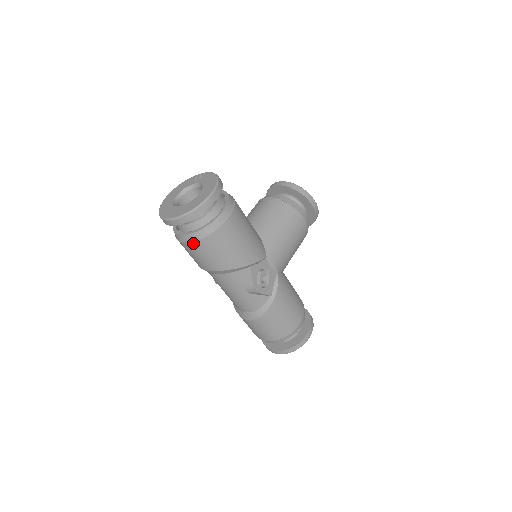
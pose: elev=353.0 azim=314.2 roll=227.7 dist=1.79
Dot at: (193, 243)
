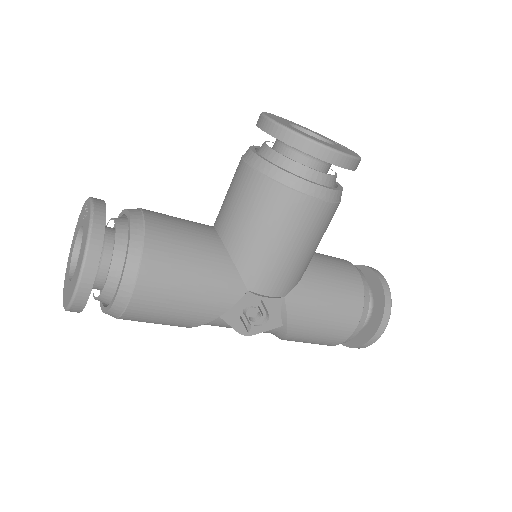
Dot at: occluded
